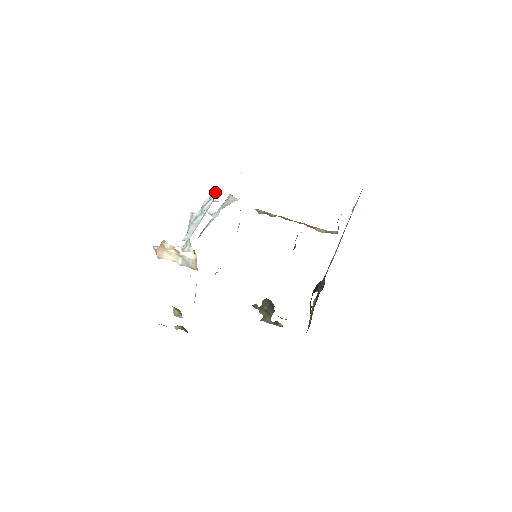
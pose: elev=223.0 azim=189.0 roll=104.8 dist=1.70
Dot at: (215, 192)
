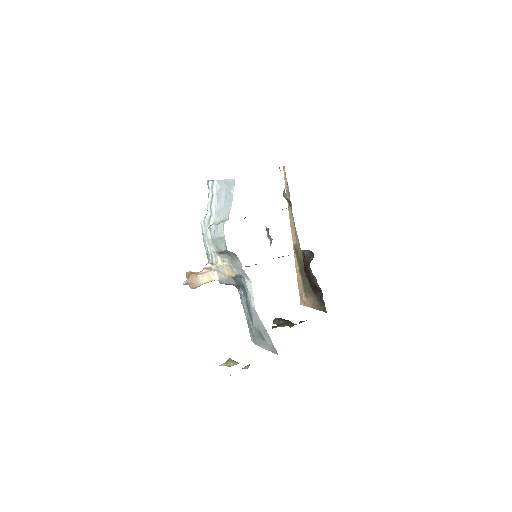
Dot at: (214, 184)
